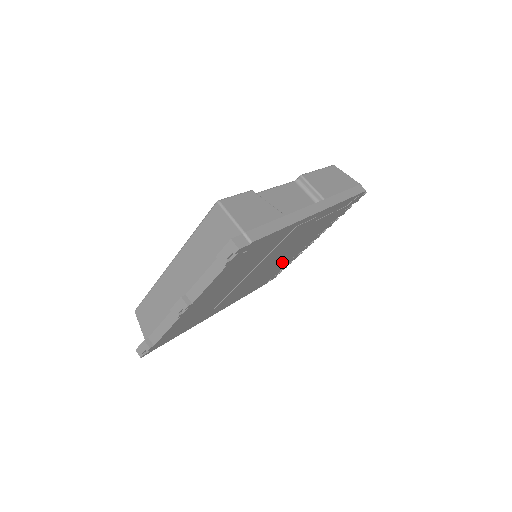
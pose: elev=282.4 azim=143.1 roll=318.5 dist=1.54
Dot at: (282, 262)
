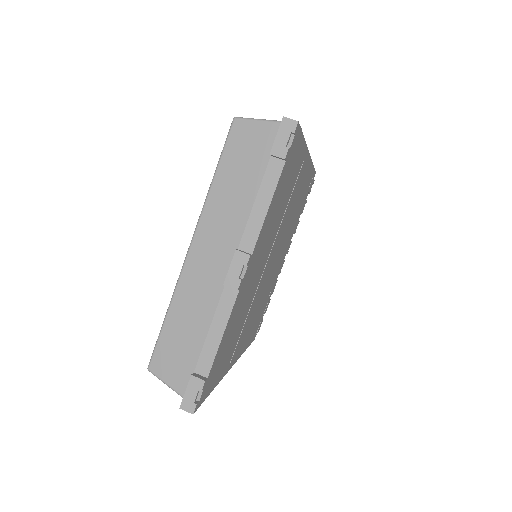
Dot at: (272, 279)
